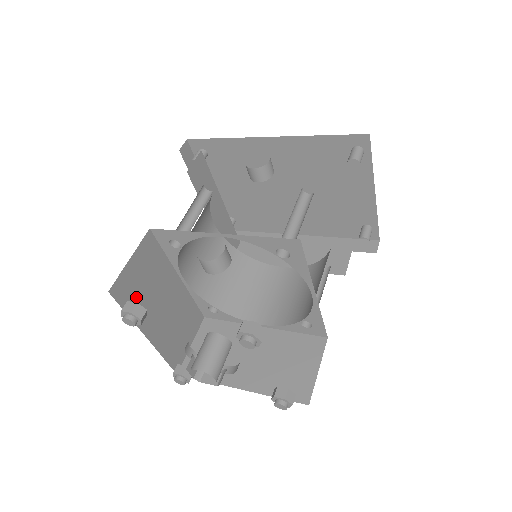
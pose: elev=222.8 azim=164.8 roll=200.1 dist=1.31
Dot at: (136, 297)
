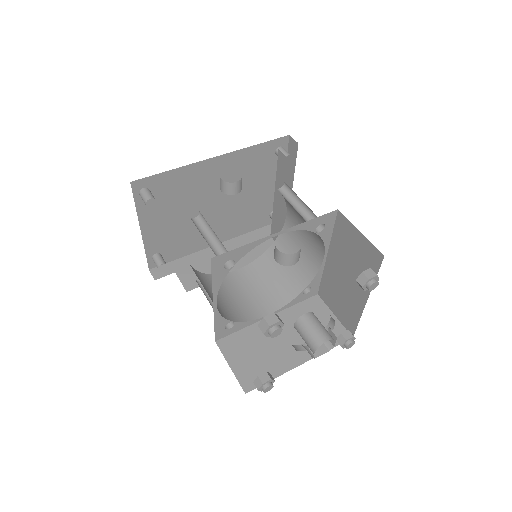
Dot at: occluded
